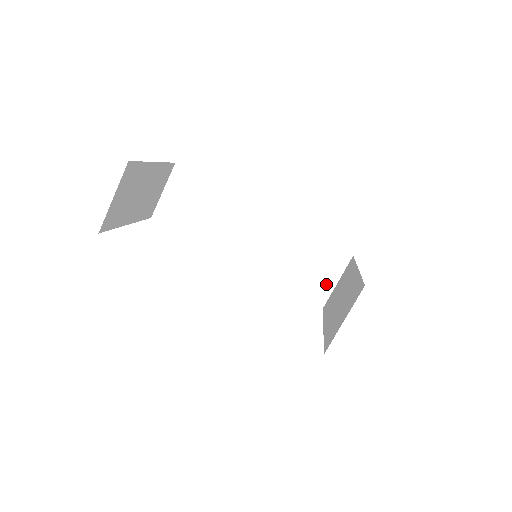
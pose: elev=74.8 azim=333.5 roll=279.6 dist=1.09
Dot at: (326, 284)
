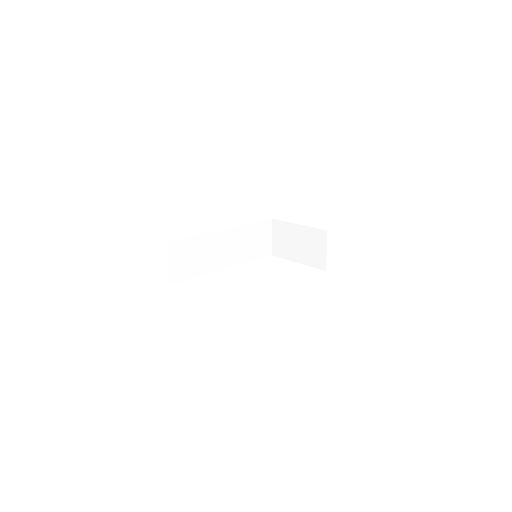
Dot at: (268, 242)
